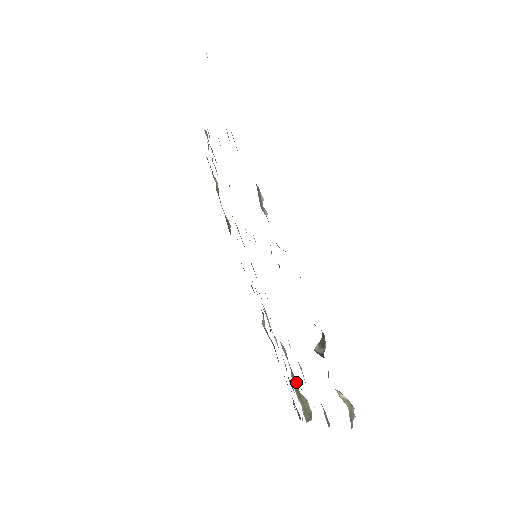
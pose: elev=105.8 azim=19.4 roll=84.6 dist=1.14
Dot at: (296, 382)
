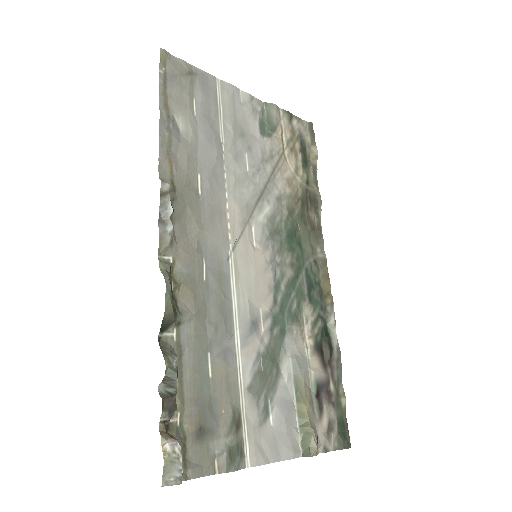
Dot at: (305, 406)
